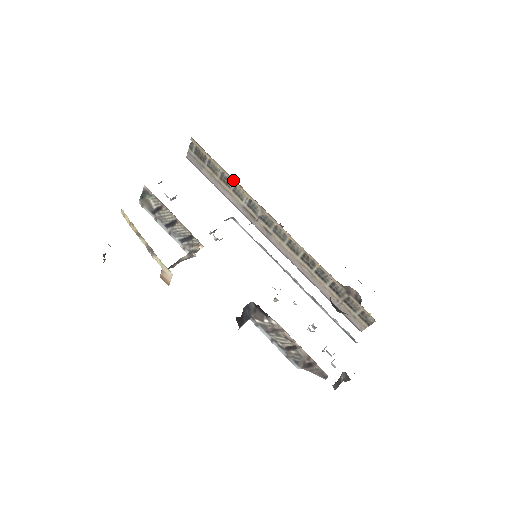
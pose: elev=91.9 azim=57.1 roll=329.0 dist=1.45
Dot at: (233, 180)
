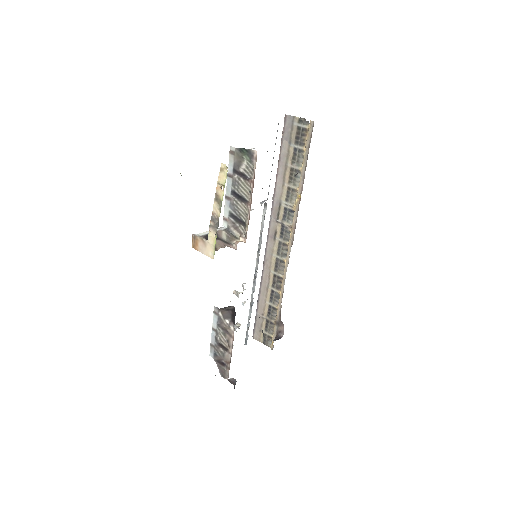
Dot at: (300, 188)
